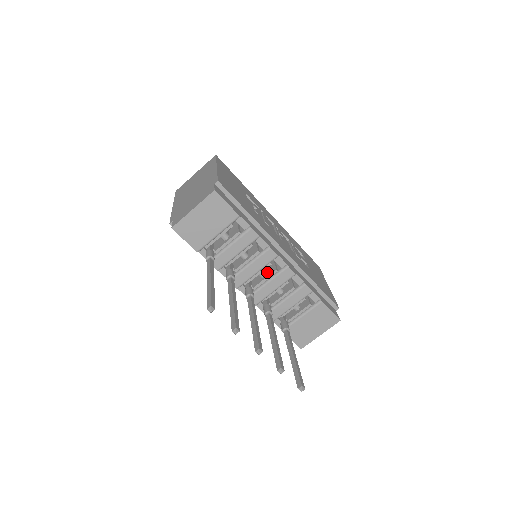
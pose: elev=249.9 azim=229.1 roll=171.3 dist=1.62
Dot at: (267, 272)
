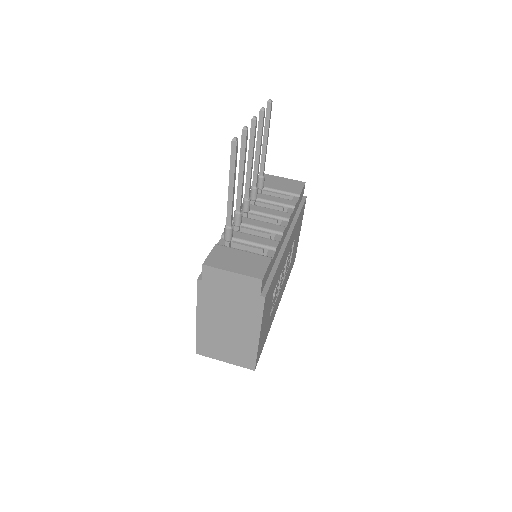
Dot at: occluded
